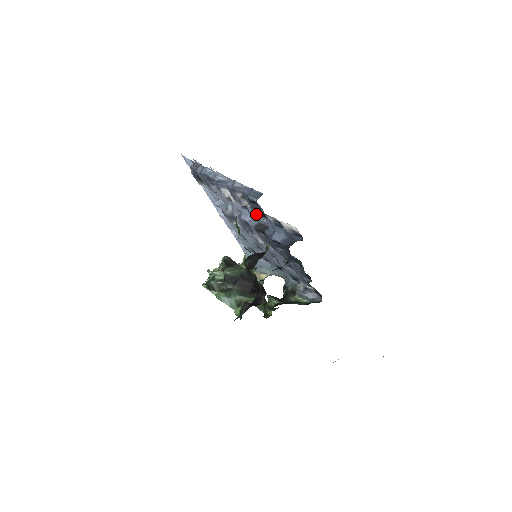
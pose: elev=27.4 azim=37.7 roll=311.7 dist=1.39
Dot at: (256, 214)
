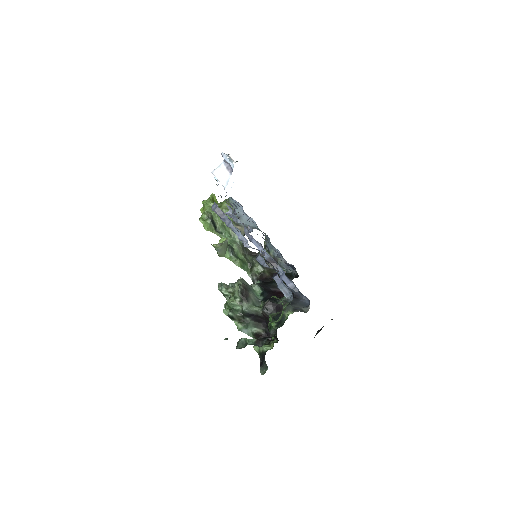
Dot at: occluded
